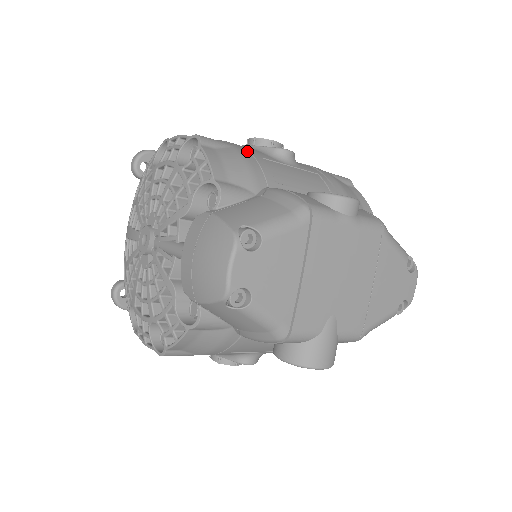
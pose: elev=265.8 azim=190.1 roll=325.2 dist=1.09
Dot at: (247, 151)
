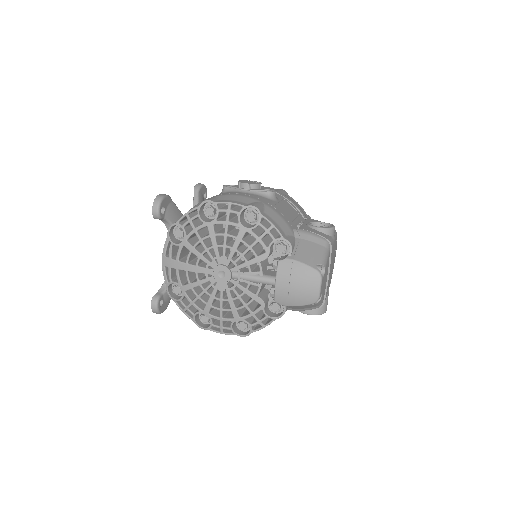
Dot at: (269, 204)
